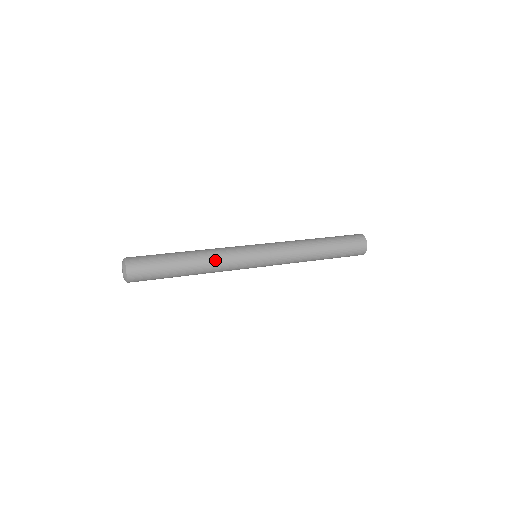
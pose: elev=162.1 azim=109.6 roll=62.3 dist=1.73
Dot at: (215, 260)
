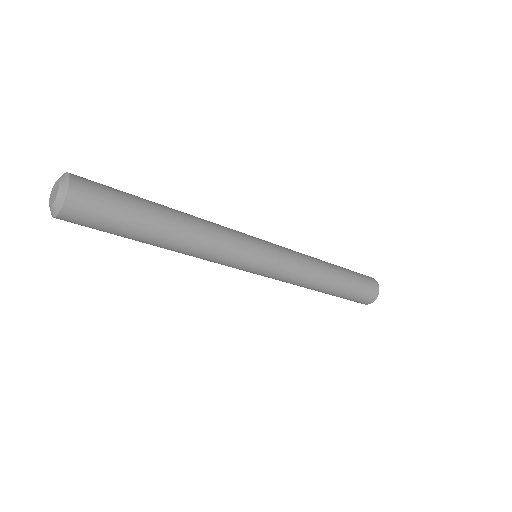
Dot at: (207, 221)
